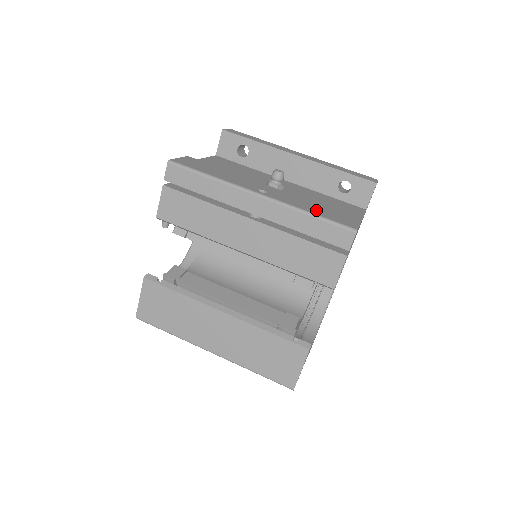
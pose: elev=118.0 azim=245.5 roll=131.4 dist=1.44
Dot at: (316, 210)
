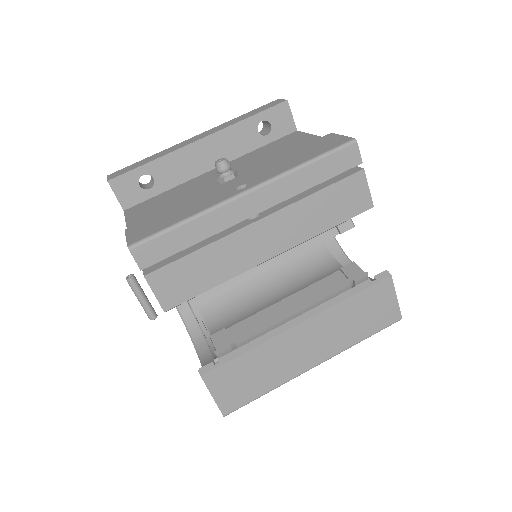
Dot at: (301, 158)
